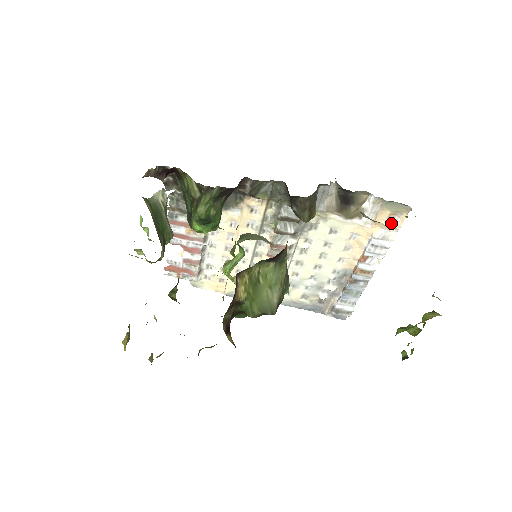
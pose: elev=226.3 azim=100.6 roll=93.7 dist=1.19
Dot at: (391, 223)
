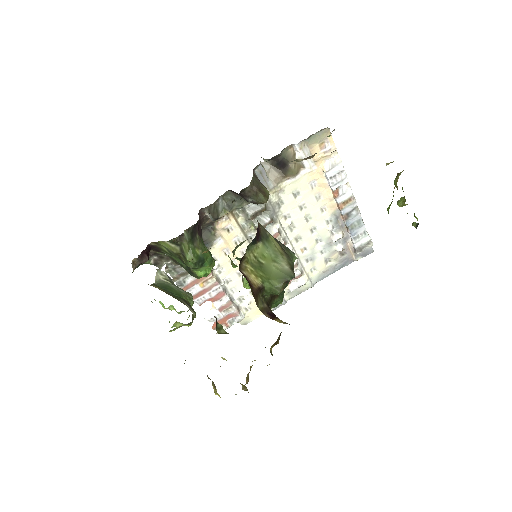
Dot at: (327, 151)
